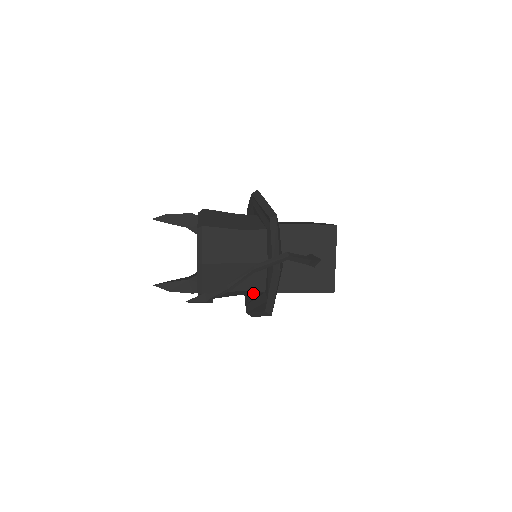
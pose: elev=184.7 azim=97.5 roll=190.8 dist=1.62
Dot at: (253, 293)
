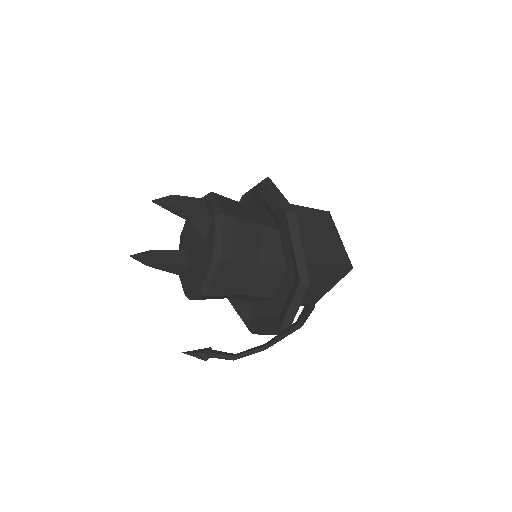
Dot at: occluded
